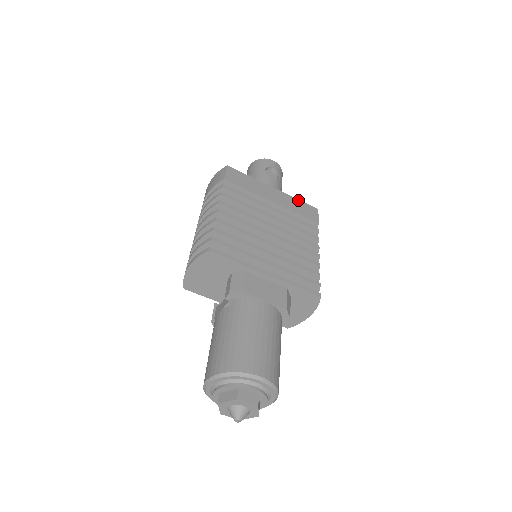
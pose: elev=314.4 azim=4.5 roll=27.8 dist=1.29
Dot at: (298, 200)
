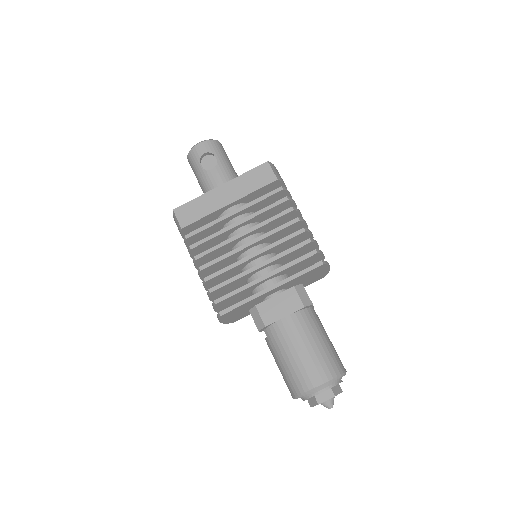
Dot at: (246, 173)
